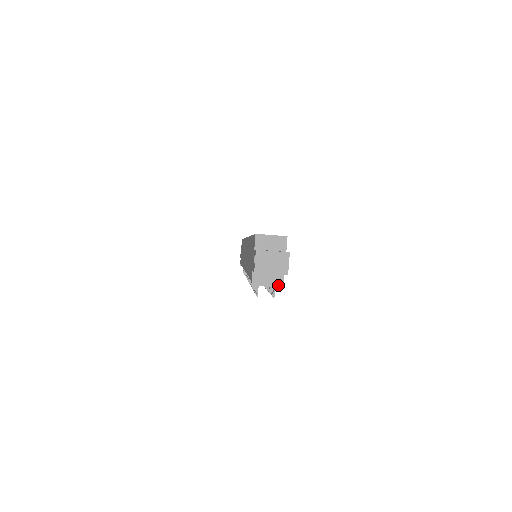
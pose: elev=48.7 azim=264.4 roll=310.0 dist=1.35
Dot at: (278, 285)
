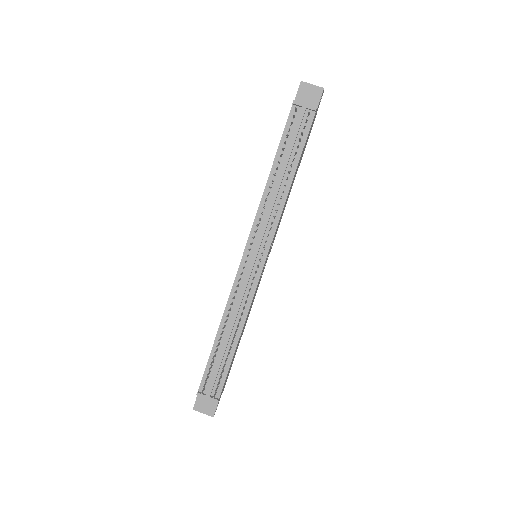
Dot at: (313, 107)
